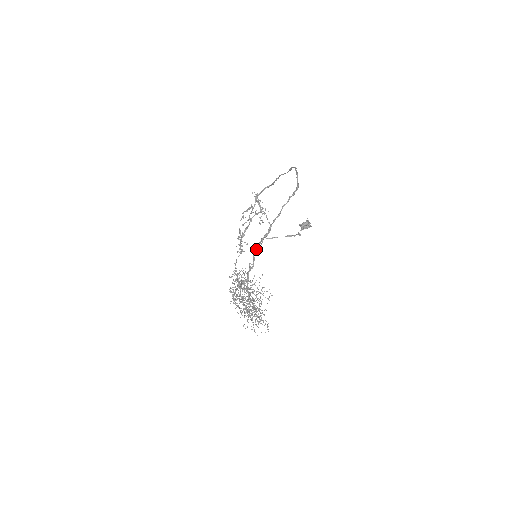
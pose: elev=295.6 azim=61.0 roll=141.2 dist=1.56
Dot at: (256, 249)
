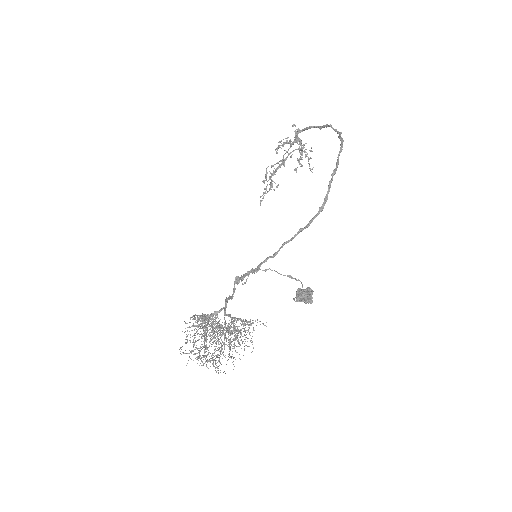
Dot at: (239, 280)
